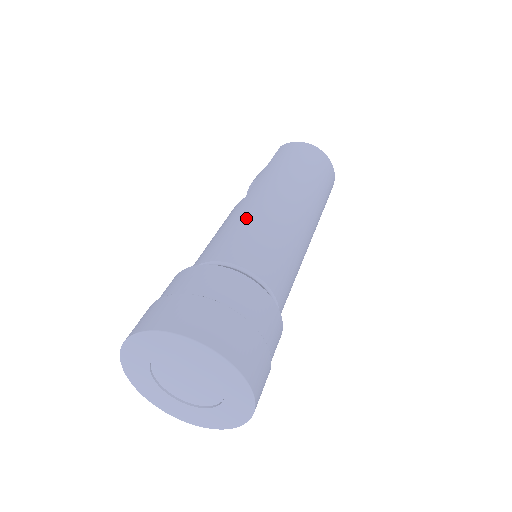
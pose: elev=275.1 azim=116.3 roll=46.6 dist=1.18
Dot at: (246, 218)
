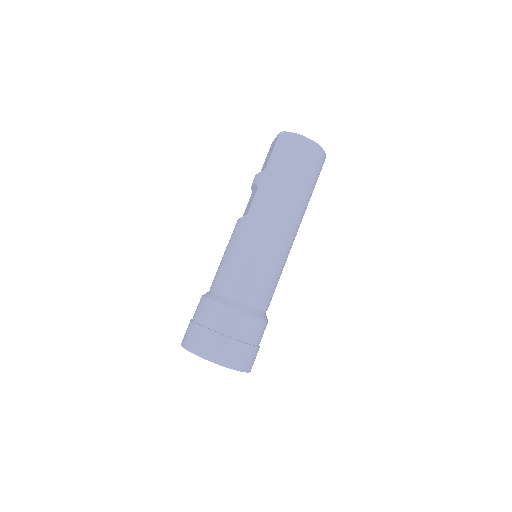
Dot at: (246, 250)
